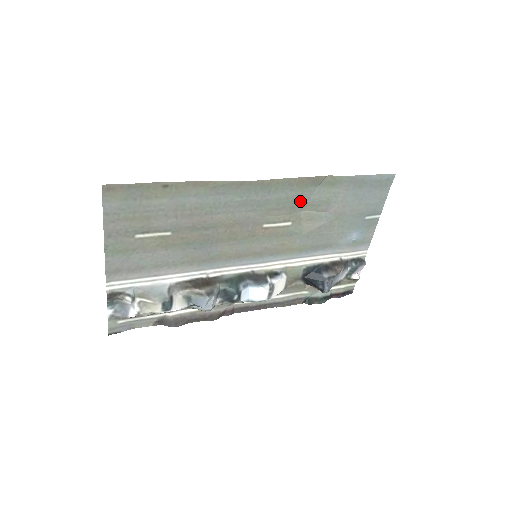
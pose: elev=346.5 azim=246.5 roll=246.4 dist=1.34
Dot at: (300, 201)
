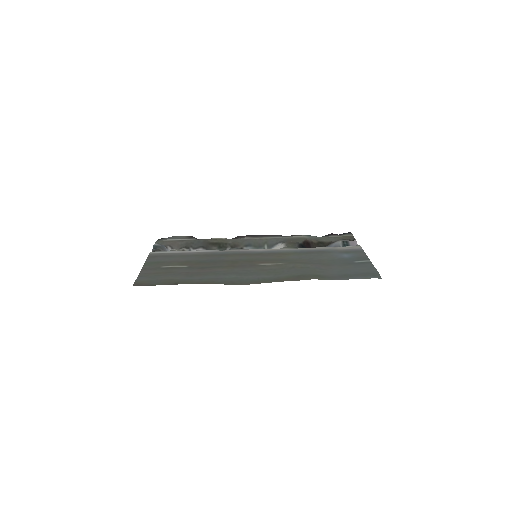
Dot at: (289, 271)
